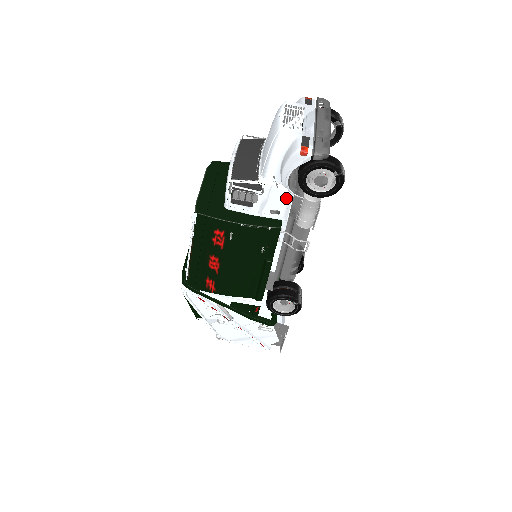
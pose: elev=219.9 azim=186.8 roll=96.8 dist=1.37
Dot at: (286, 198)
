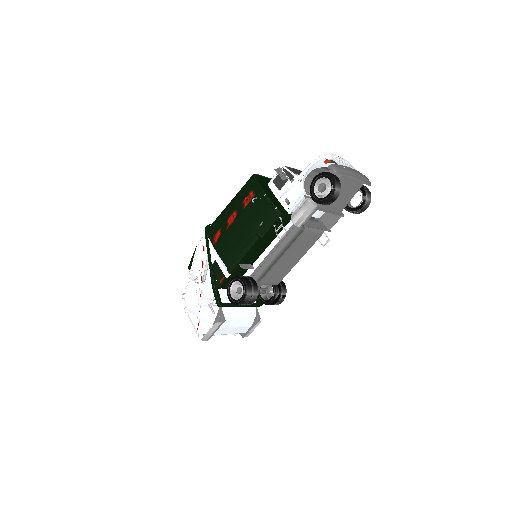
Dot at: (299, 194)
